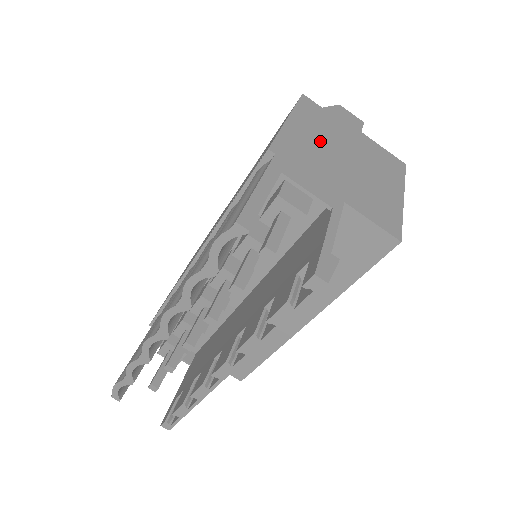
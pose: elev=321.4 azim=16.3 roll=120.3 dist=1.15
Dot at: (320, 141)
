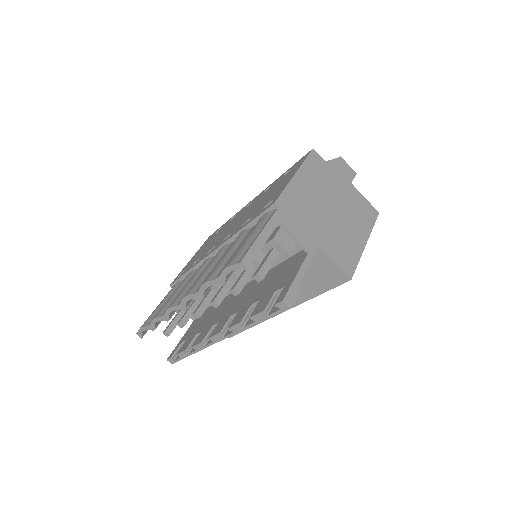
Dot at: (315, 194)
